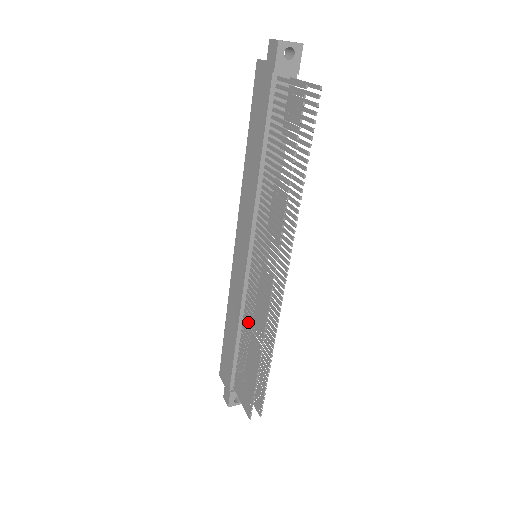
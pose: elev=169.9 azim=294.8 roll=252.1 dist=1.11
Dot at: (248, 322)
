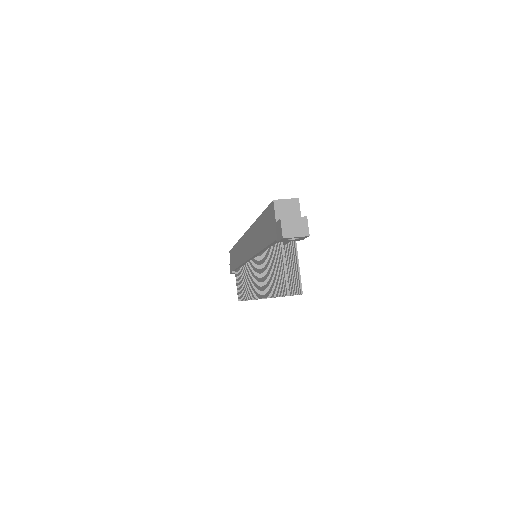
Dot at: (244, 275)
